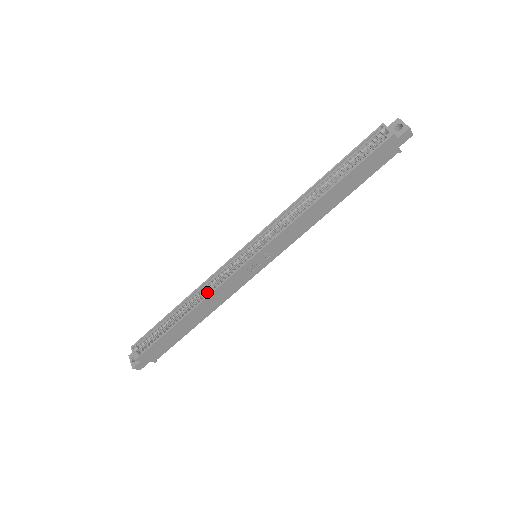
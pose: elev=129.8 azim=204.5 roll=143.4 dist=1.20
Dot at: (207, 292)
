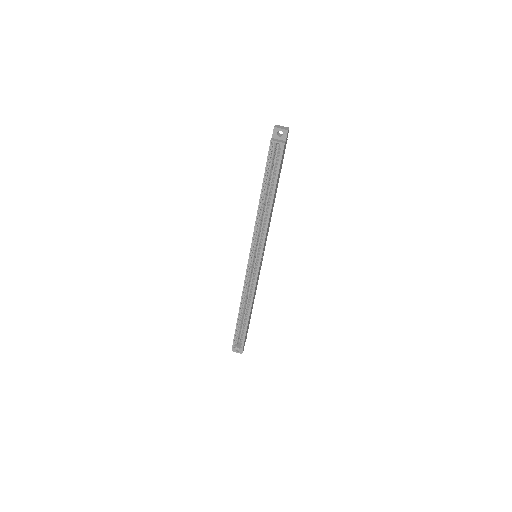
Dot at: (249, 295)
